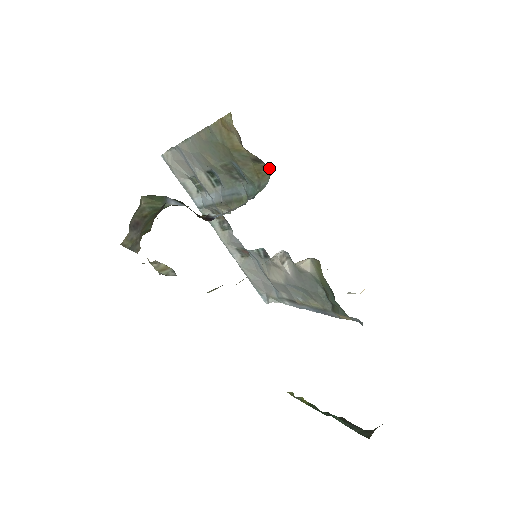
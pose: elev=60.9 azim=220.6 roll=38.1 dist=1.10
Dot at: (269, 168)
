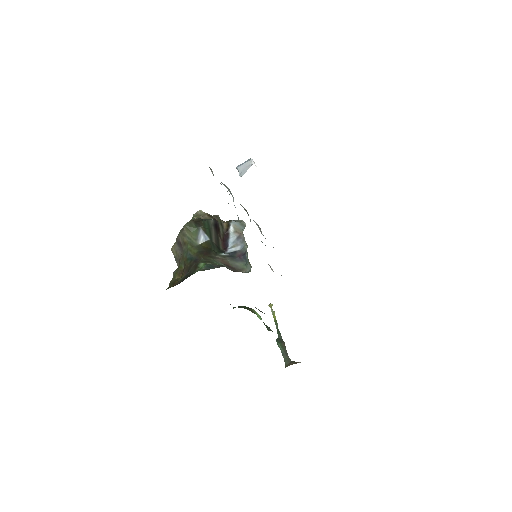
Dot at: occluded
